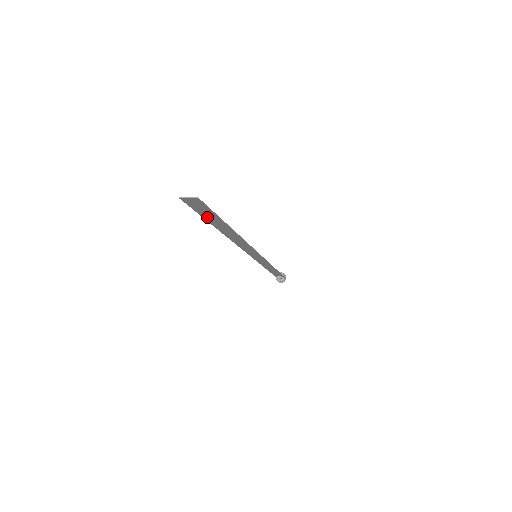
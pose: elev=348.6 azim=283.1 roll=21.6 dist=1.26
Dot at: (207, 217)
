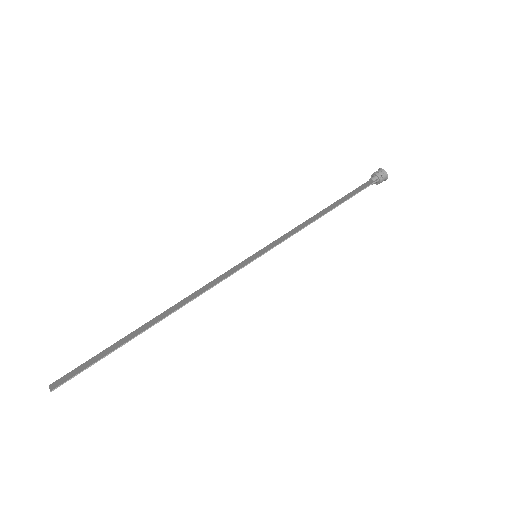
Dot at: (103, 353)
